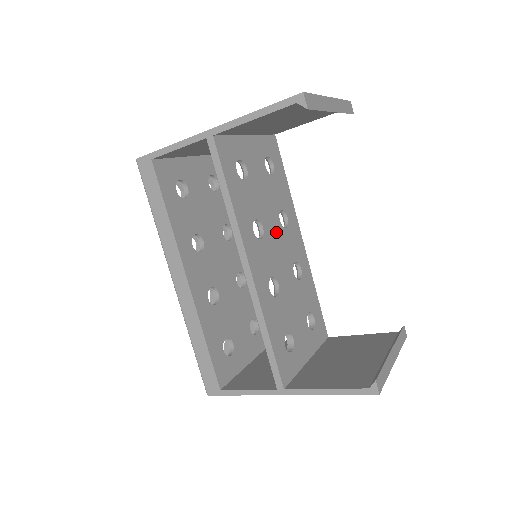
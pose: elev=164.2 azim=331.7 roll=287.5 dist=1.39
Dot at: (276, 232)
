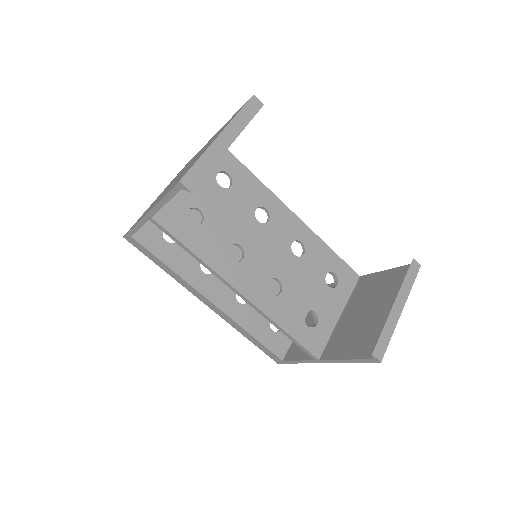
Dot at: (258, 236)
